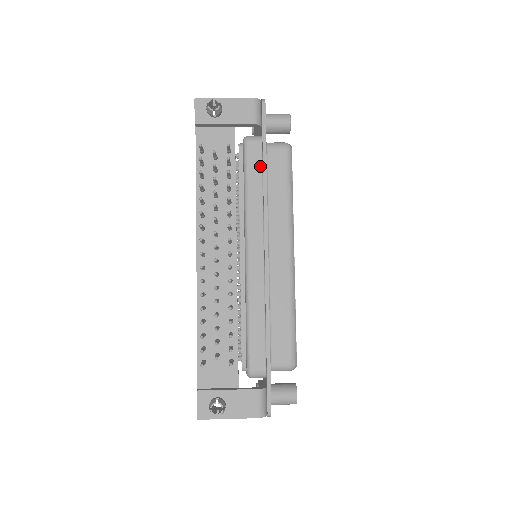
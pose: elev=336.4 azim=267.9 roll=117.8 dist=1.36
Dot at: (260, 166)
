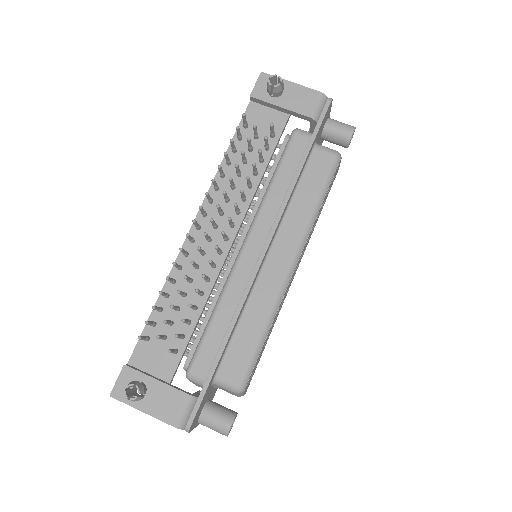
Dot at: (298, 162)
